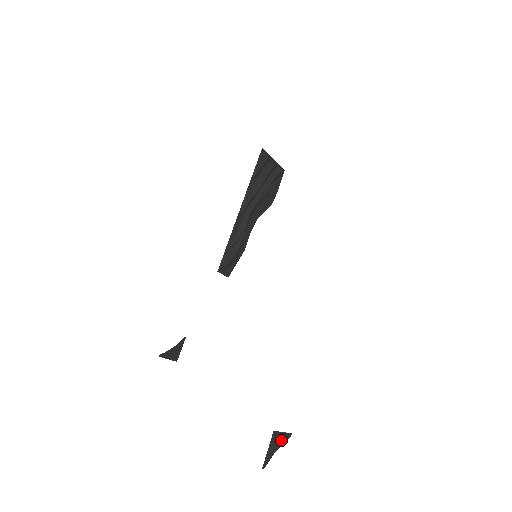
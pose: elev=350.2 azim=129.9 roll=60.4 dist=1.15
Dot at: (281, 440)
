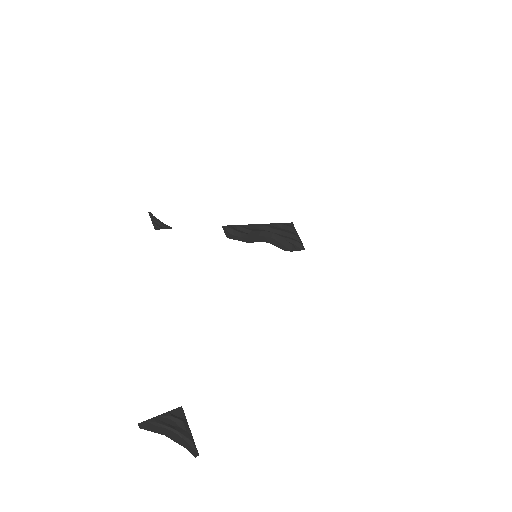
Dot at: (182, 433)
